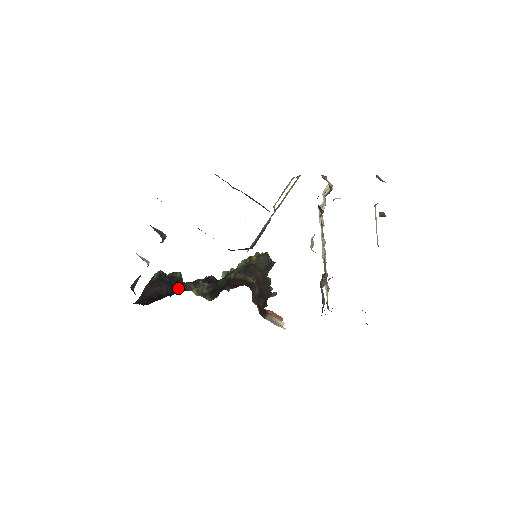
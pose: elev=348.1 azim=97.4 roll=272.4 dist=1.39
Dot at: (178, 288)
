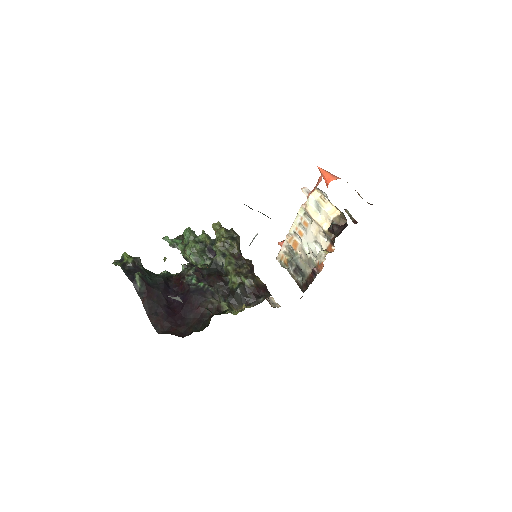
Dot at: (168, 288)
